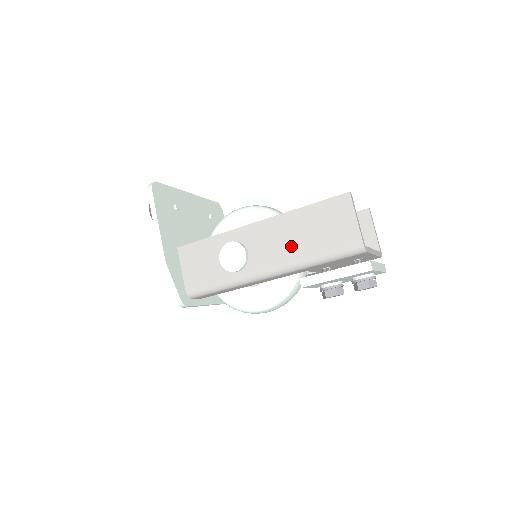
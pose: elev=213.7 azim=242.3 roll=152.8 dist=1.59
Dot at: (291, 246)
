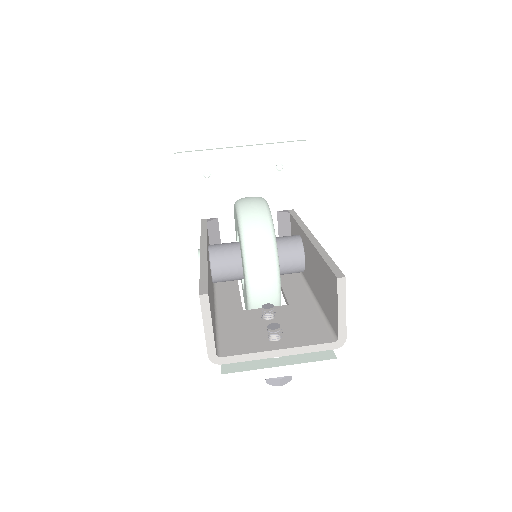
Dot at: occluded
